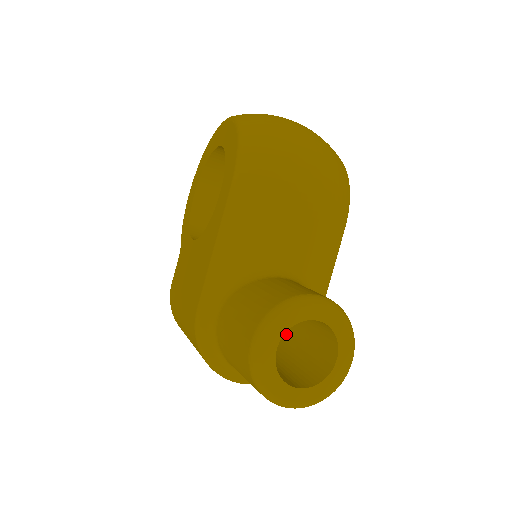
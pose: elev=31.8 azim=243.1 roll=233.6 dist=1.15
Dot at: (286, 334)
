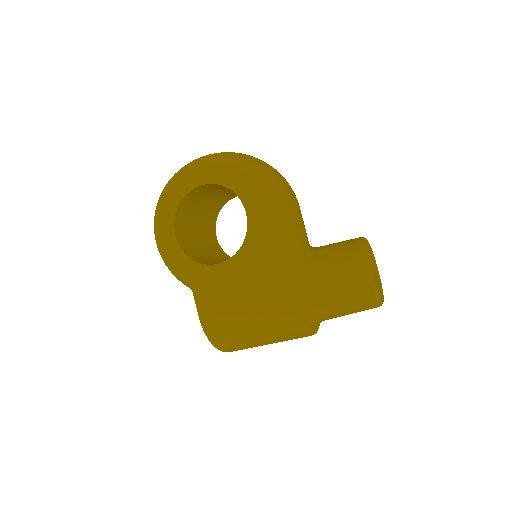
Dot at: occluded
